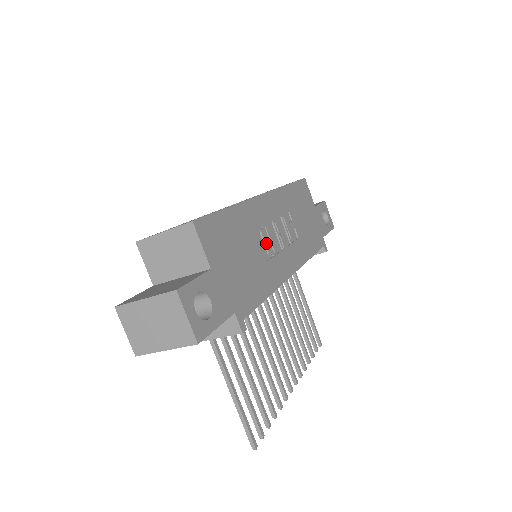
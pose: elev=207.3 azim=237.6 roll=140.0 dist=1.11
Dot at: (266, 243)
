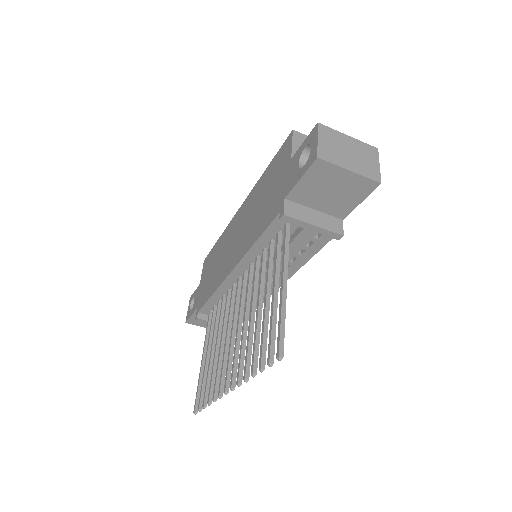
Dot at: occluded
